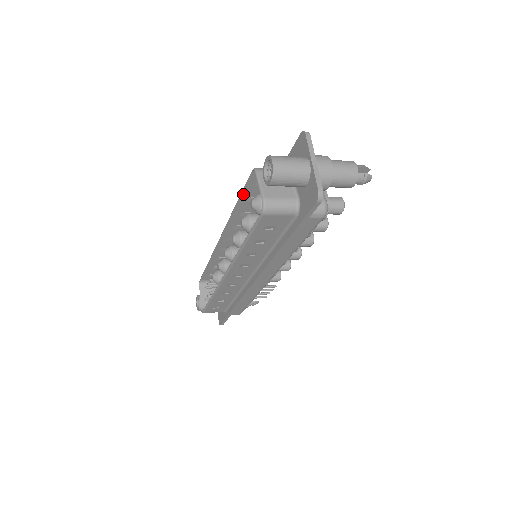
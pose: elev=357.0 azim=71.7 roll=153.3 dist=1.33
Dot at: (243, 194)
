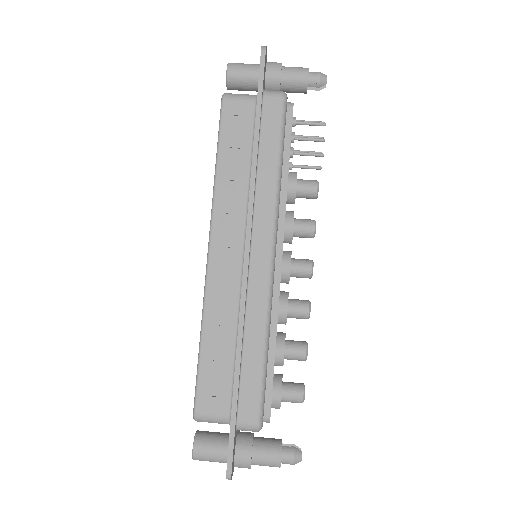
Dot at: (200, 365)
